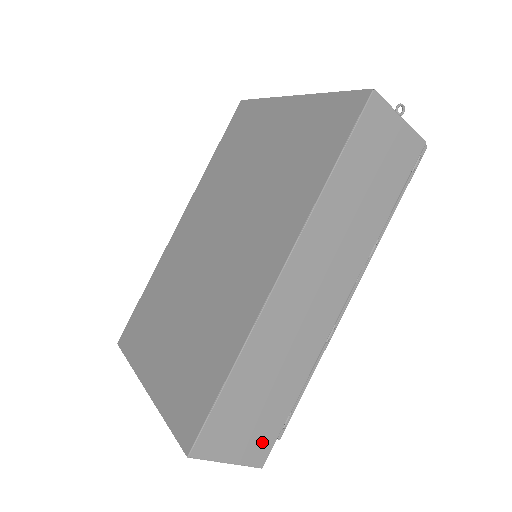
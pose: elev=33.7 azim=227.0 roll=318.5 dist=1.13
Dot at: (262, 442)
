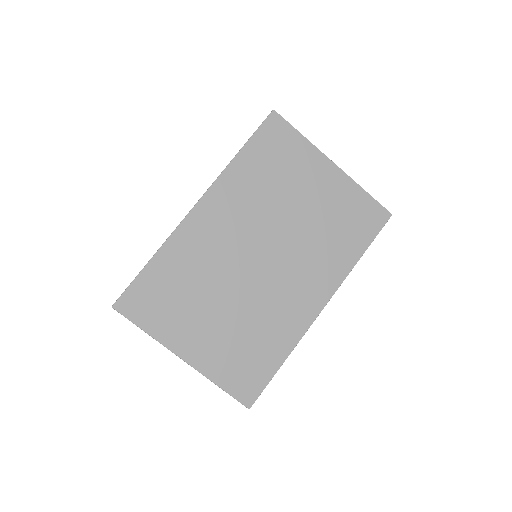
Dot at: occluded
